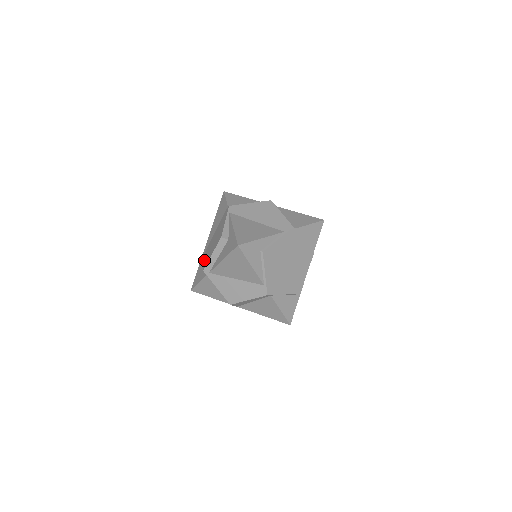
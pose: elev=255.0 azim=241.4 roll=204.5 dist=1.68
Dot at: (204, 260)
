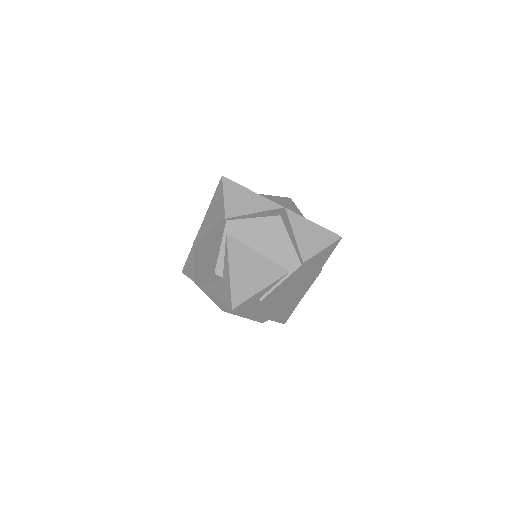
Dot at: (196, 262)
